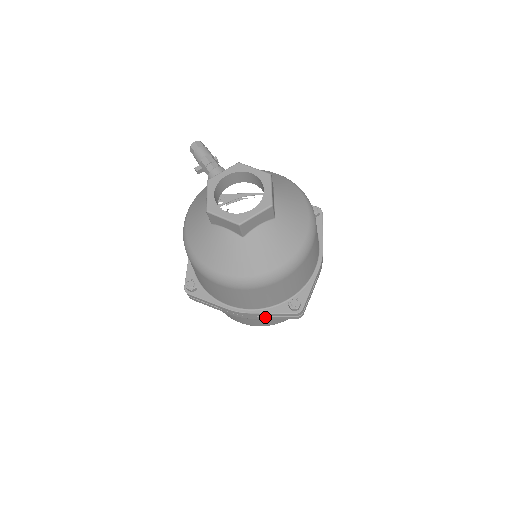
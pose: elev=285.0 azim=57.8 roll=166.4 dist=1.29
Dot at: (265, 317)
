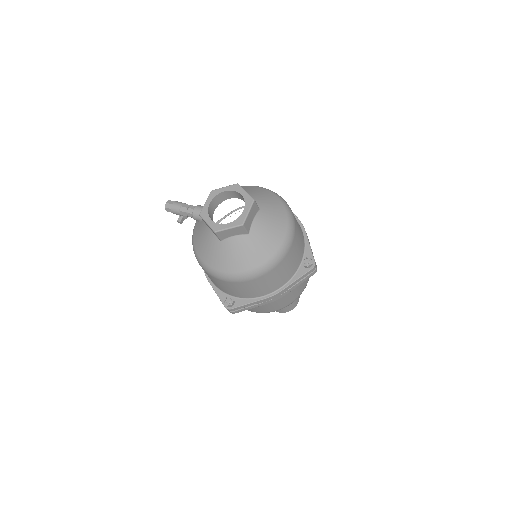
Dot at: (294, 287)
